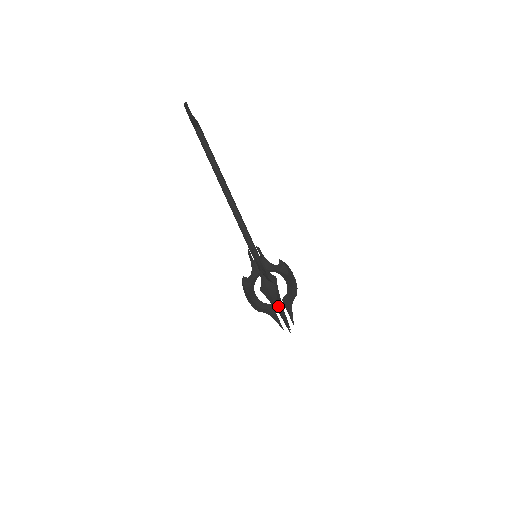
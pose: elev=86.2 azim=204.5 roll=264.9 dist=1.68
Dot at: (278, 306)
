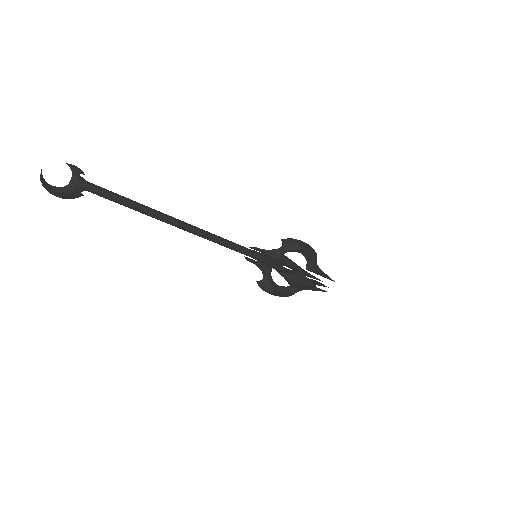
Dot at: (294, 293)
